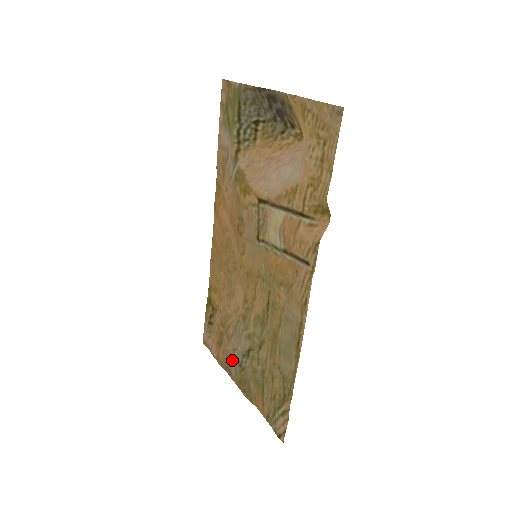
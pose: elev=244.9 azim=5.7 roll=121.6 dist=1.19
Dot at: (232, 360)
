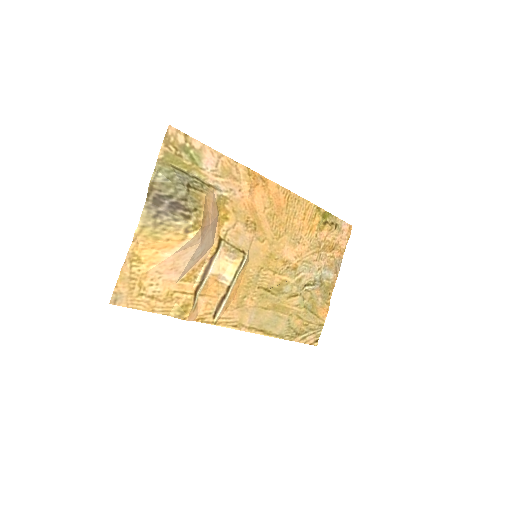
Dot at: (325, 271)
